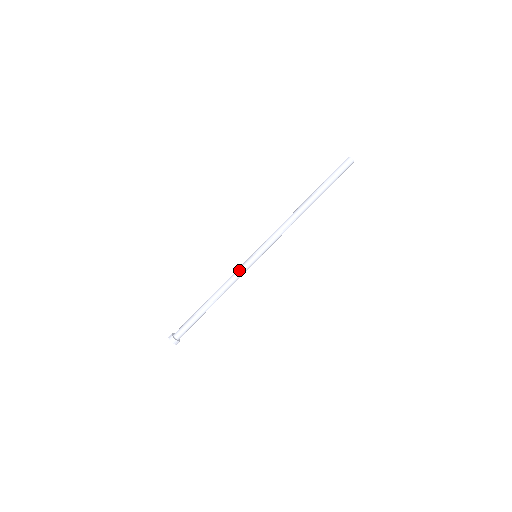
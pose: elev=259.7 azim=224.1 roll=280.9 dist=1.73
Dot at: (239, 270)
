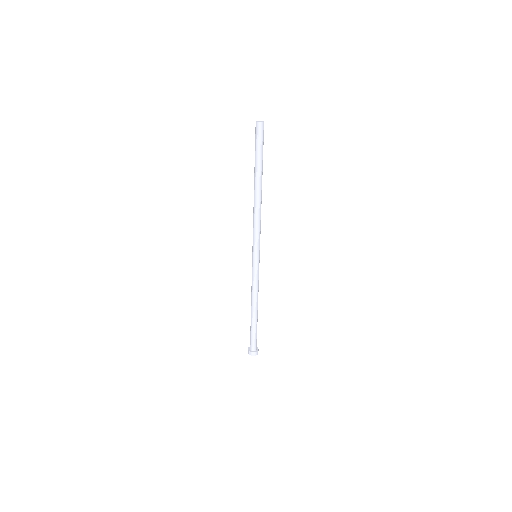
Dot at: (256, 277)
